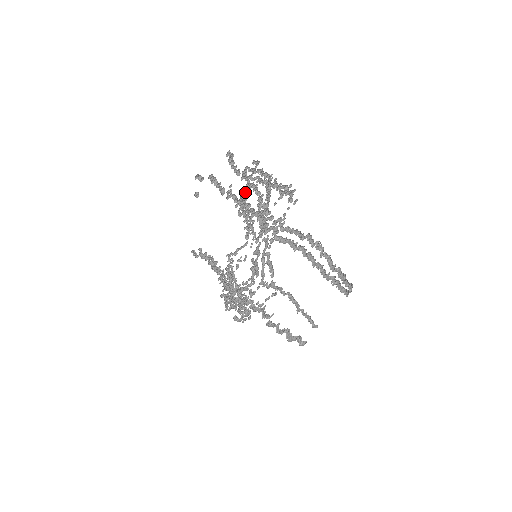
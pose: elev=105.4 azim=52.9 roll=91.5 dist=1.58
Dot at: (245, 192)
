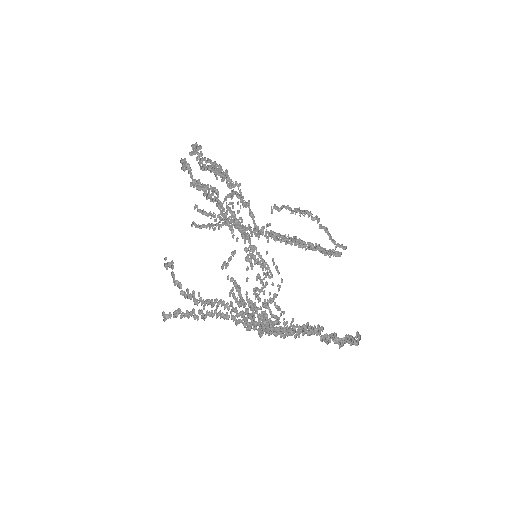
Dot at: (194, 152)
